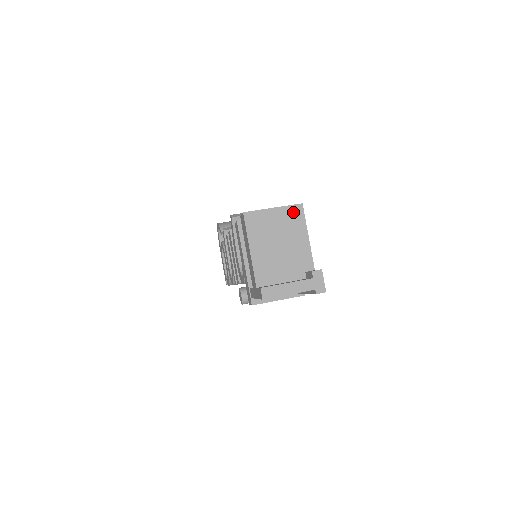
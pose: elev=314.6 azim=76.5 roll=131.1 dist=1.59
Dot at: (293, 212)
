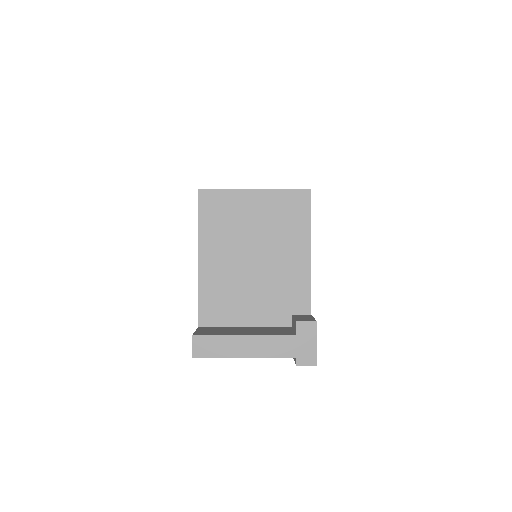
Dot at: (290, 202)
